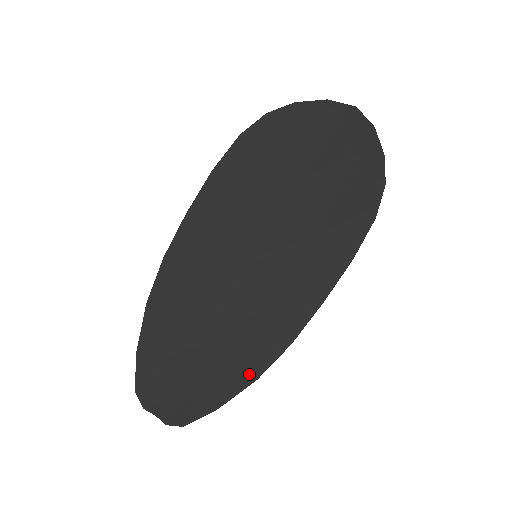
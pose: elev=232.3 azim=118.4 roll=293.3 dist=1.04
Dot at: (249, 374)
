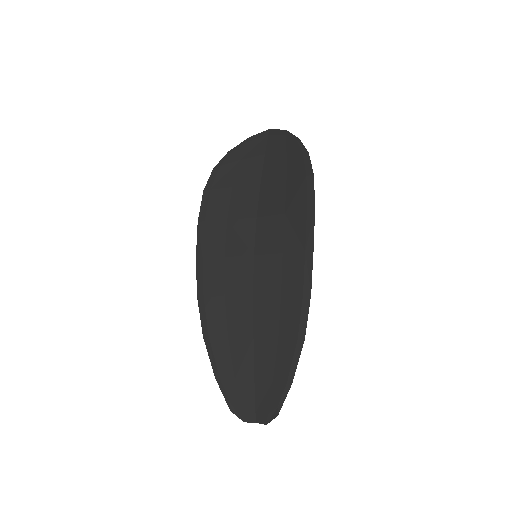
Dot at: (297, 339)
